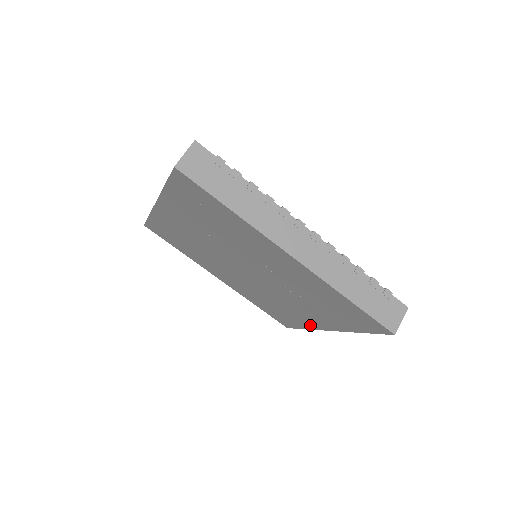
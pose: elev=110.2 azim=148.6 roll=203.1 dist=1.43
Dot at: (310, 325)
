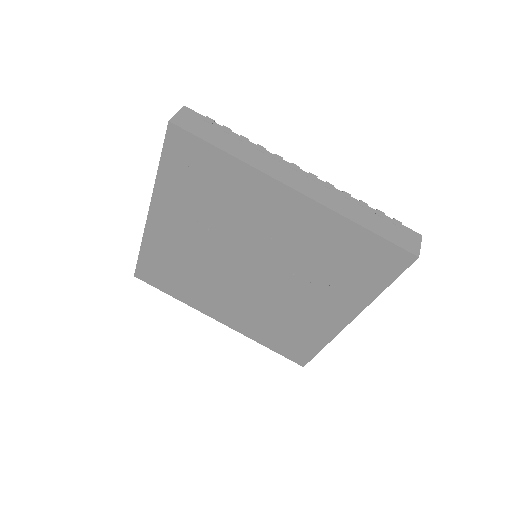
Dot at: (328, 331)
